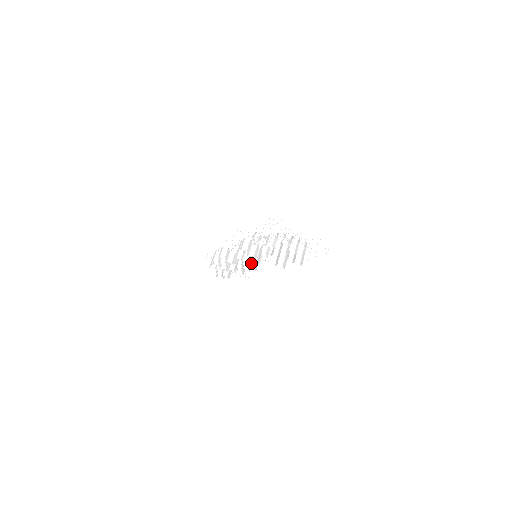
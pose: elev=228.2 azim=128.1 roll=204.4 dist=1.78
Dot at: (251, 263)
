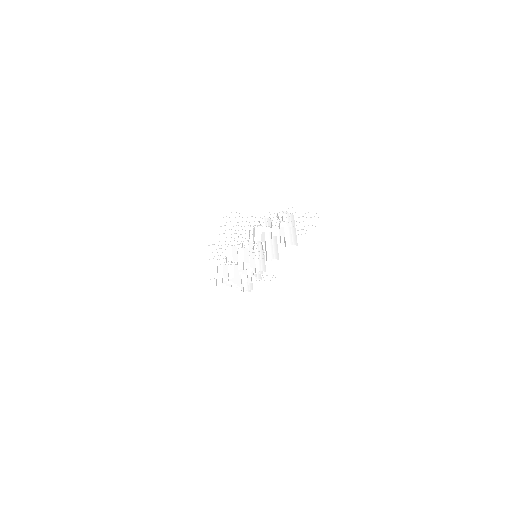
Dot at: (256, 266)
